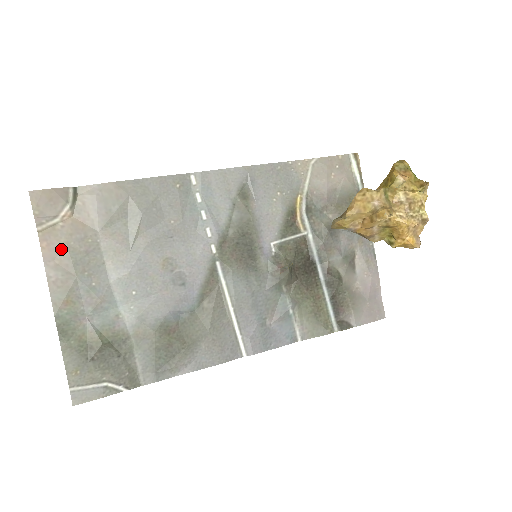
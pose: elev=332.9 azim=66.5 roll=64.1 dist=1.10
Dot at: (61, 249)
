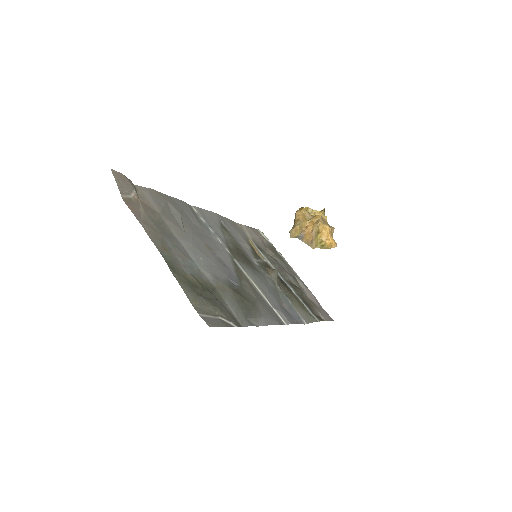
Dot at: (143, 214)
